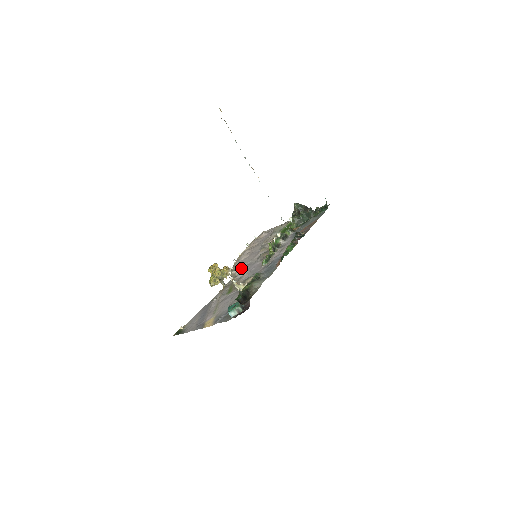
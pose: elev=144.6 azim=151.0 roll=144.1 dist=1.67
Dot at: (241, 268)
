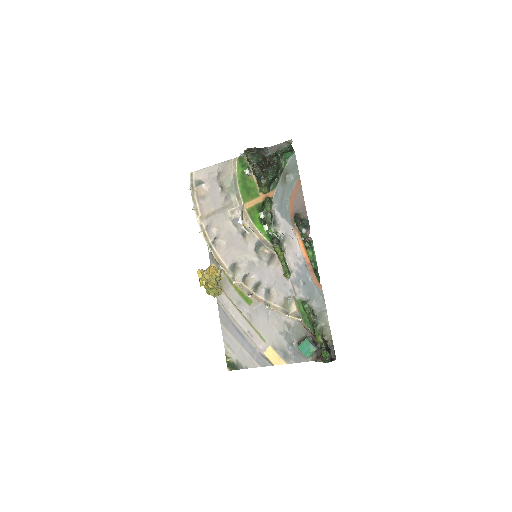
Dot at: (250, 278)
